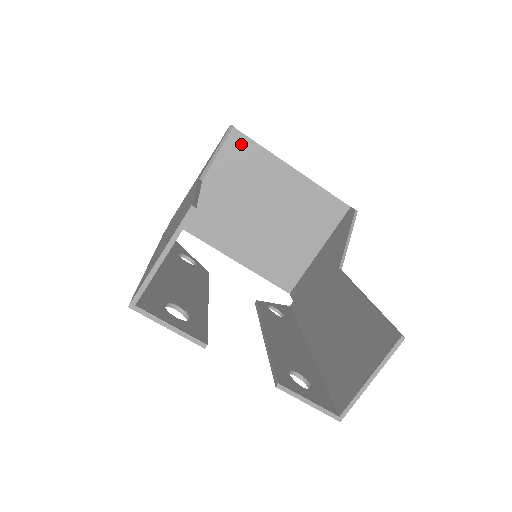
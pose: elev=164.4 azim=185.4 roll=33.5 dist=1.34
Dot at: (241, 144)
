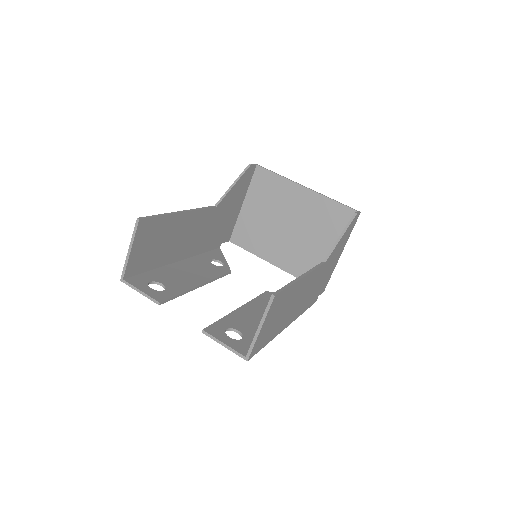
Dot at: (264, 176)
